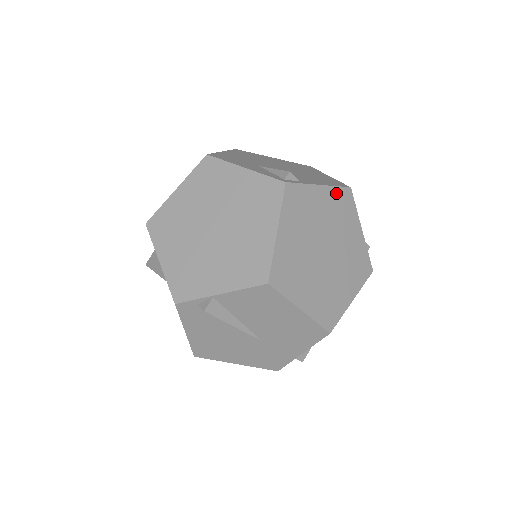
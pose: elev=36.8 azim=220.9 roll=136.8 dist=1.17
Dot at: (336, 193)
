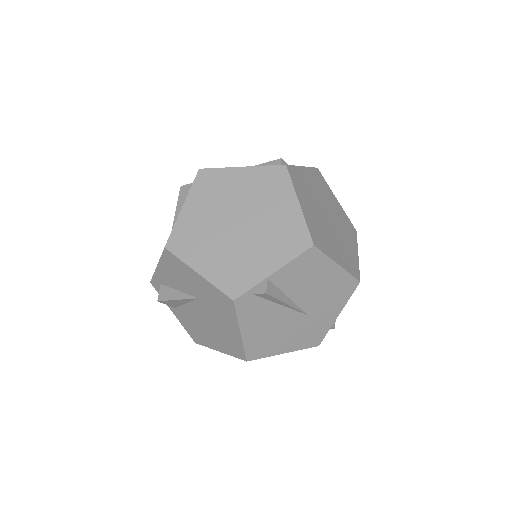
Dot at: (313, 172)
